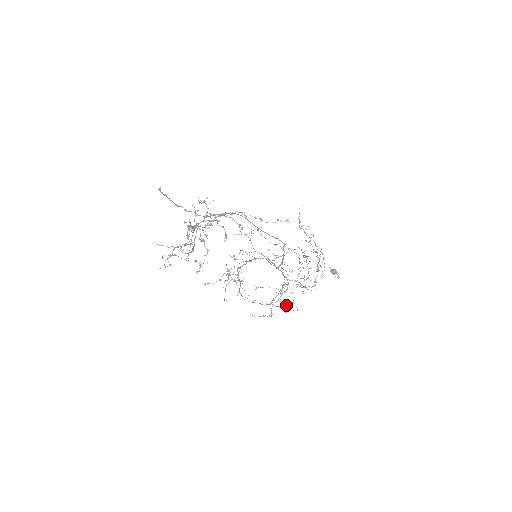
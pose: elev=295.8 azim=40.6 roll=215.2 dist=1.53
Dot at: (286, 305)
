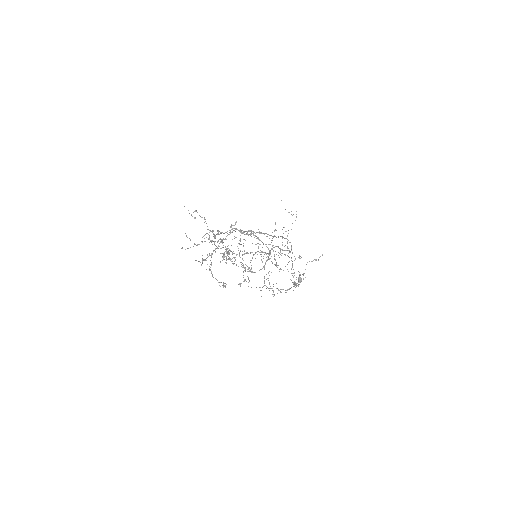
Dot at: occluded
